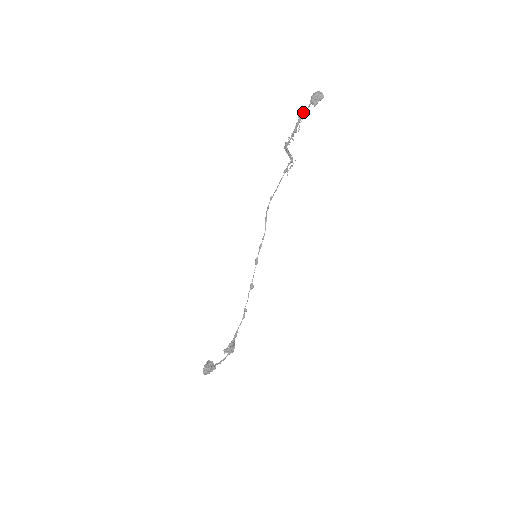
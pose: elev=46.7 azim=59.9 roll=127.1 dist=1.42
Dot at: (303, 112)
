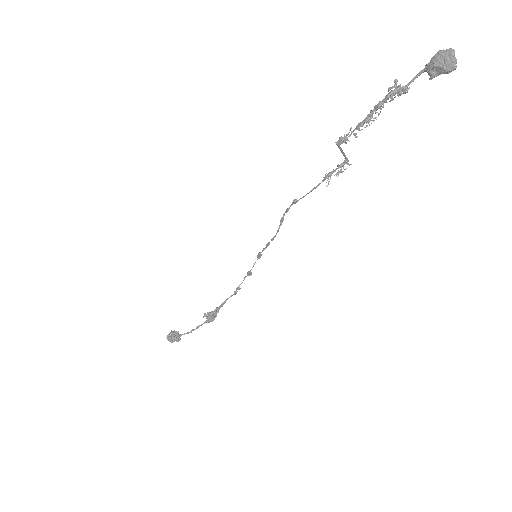
Dot at: (400, 86)
